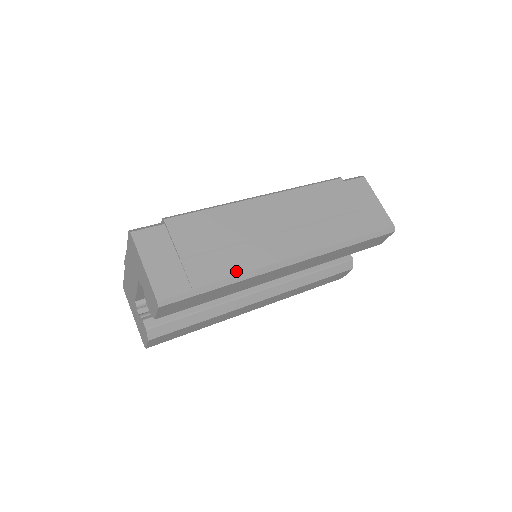
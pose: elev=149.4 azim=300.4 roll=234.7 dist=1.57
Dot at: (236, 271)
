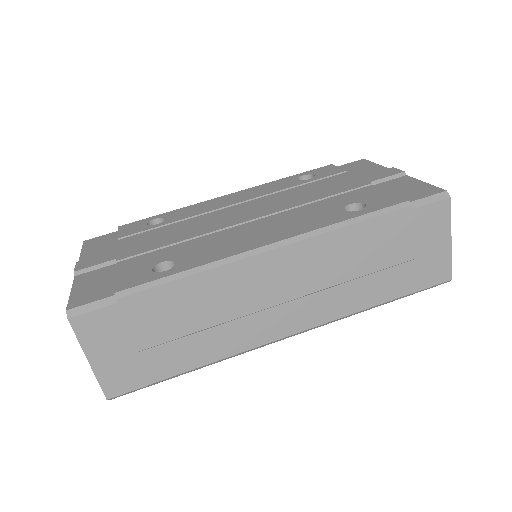
Dot at: (211, 359)
